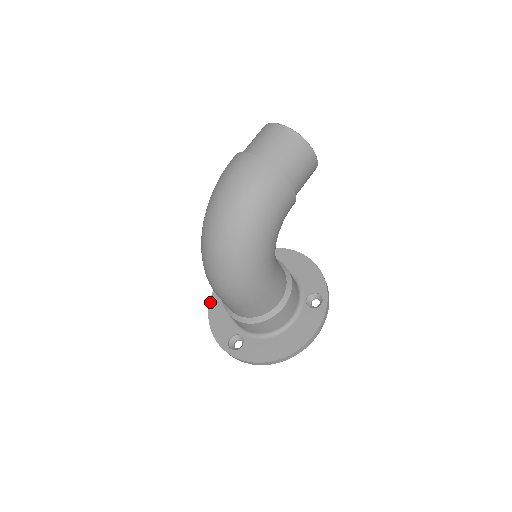
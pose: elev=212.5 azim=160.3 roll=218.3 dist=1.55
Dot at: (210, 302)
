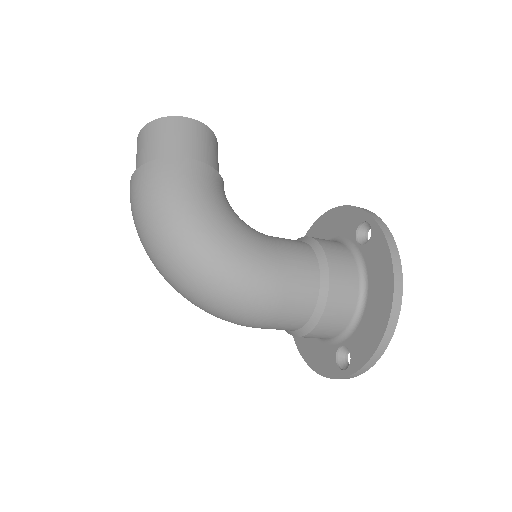
Dot at: (298, 350)
